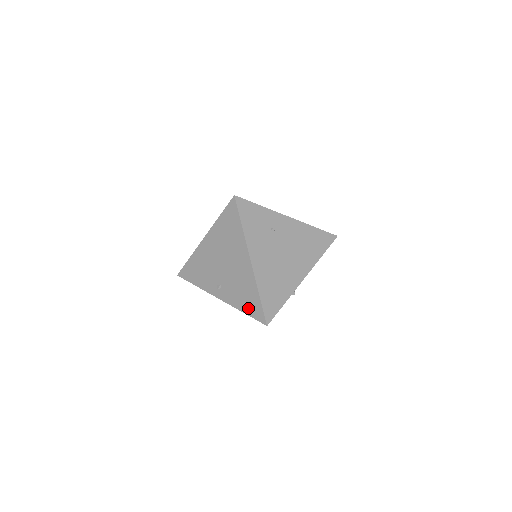
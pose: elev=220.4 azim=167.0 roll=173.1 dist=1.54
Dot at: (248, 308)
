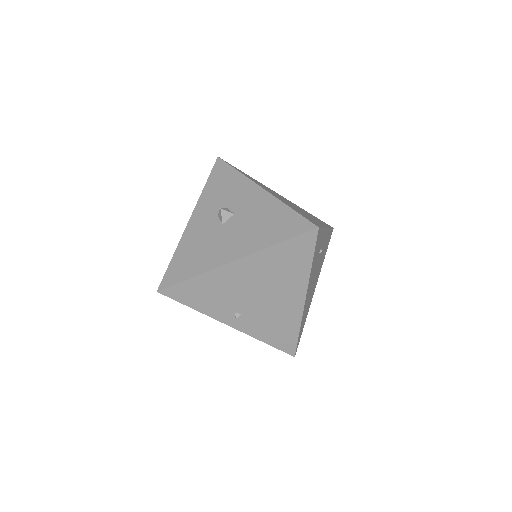
Dot at: (275, 340)
